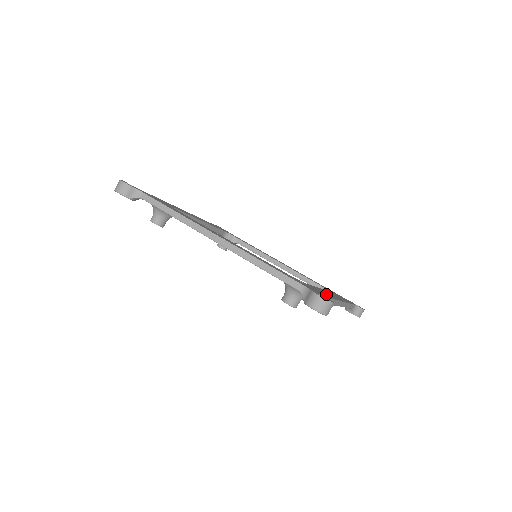
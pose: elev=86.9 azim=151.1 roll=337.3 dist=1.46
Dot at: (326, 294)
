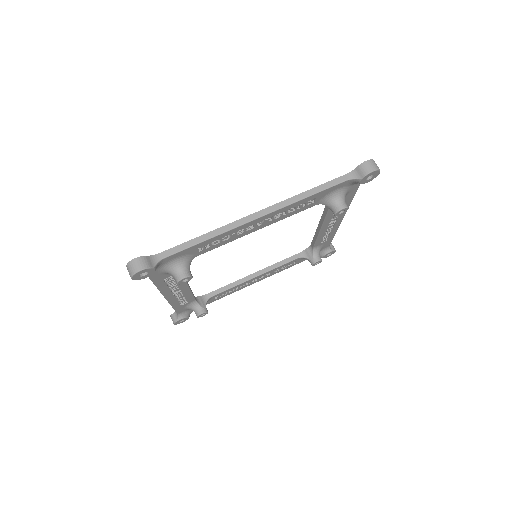
Dot at: occluded
